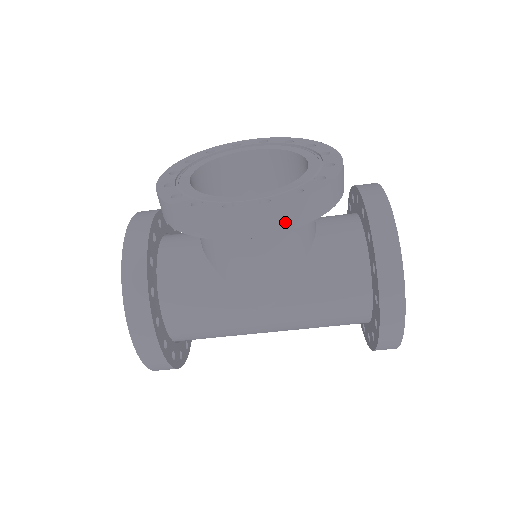
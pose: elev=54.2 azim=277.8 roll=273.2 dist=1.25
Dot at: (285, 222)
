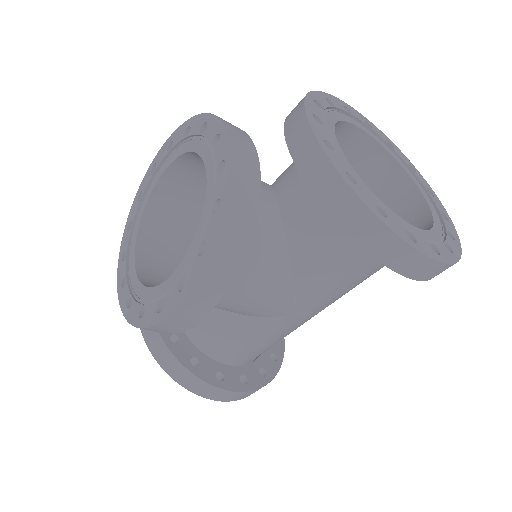
Dot at: (215, 290)
